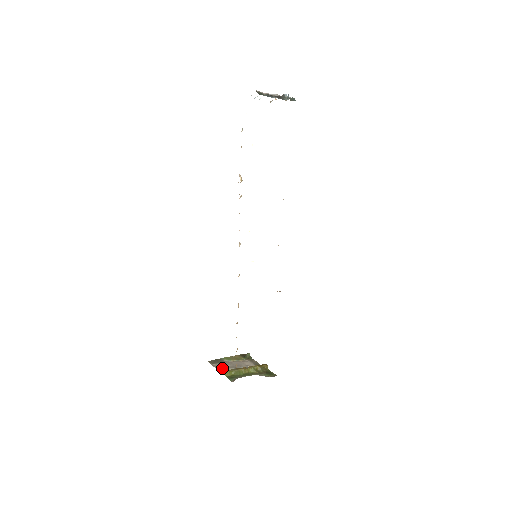
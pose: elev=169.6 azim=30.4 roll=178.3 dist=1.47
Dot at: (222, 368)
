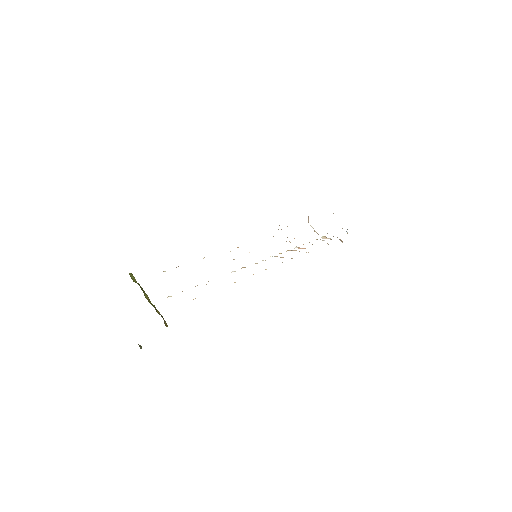
Dot at: occluded
